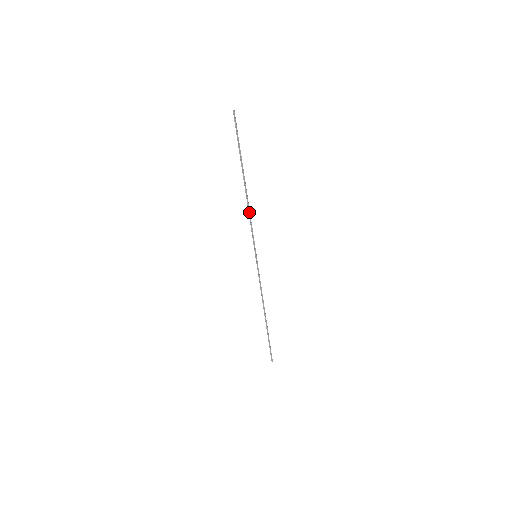
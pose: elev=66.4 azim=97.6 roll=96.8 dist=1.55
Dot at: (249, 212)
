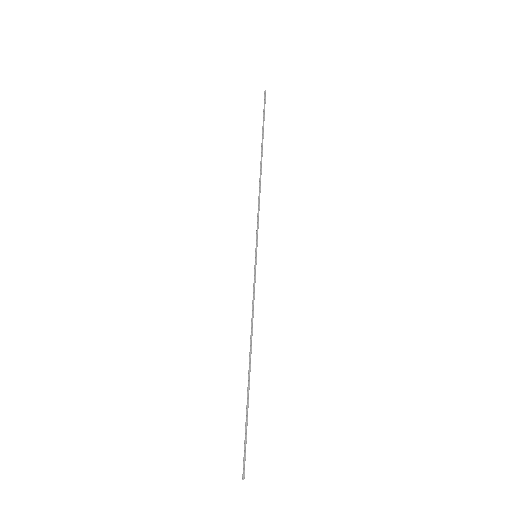
Dot at: (259, 194)
